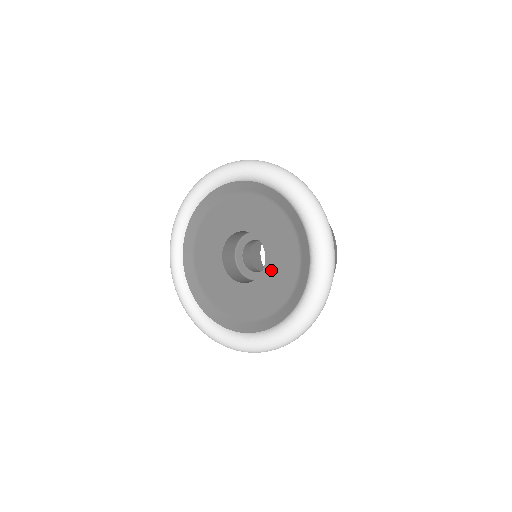
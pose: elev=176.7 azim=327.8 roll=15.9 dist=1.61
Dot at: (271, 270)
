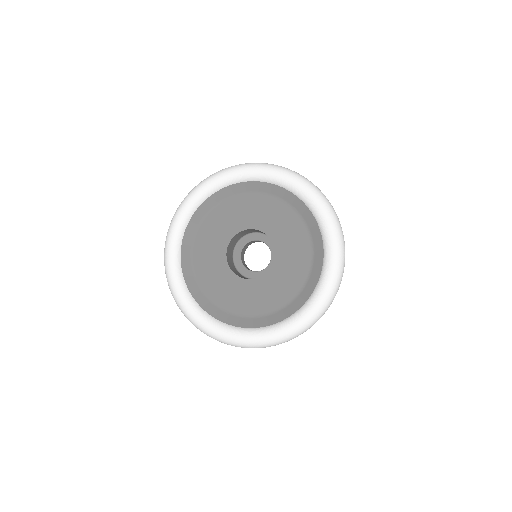
Dot at: (283, 247)
